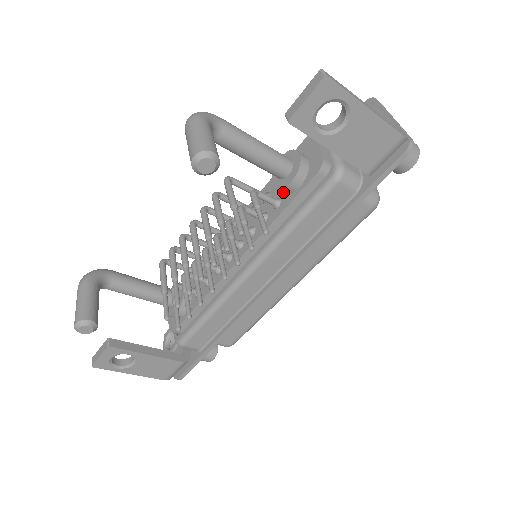
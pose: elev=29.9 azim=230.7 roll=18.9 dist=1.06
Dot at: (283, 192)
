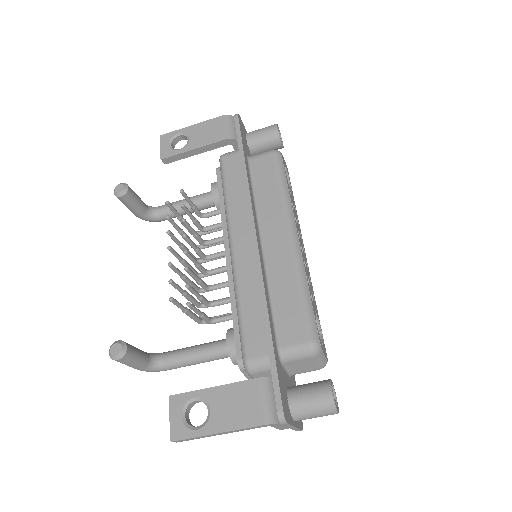
Dot at: occluded
